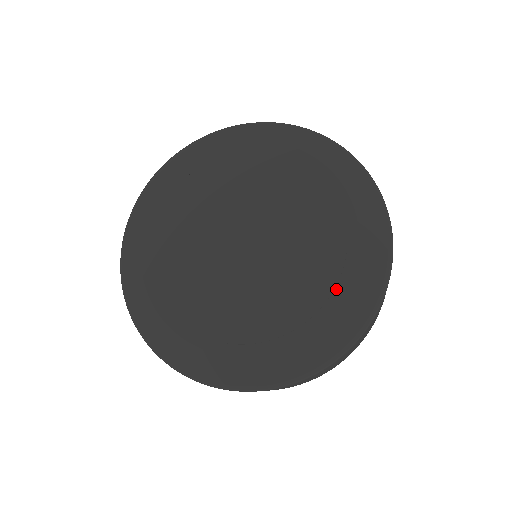
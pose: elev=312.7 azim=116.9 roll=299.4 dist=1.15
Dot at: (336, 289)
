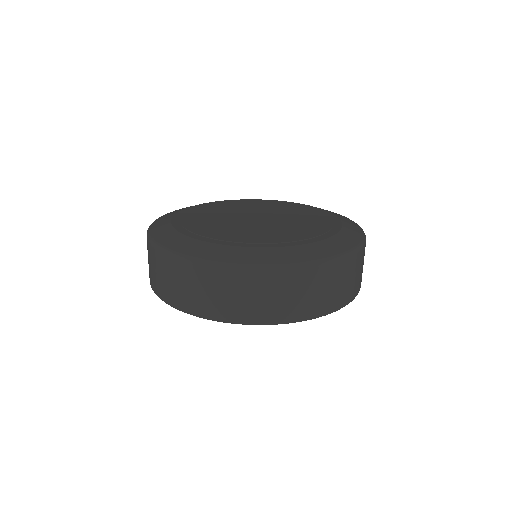
Dot at: (332, 219)
